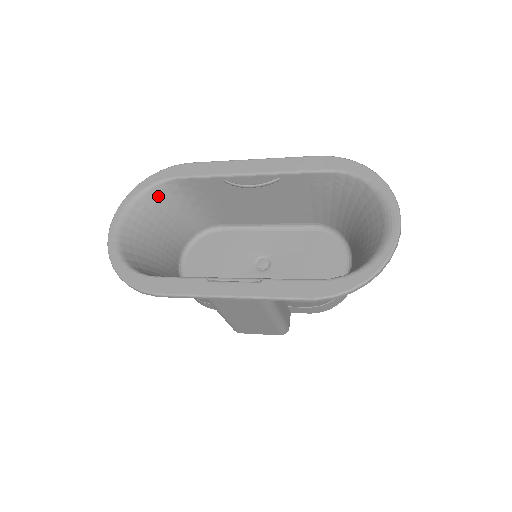
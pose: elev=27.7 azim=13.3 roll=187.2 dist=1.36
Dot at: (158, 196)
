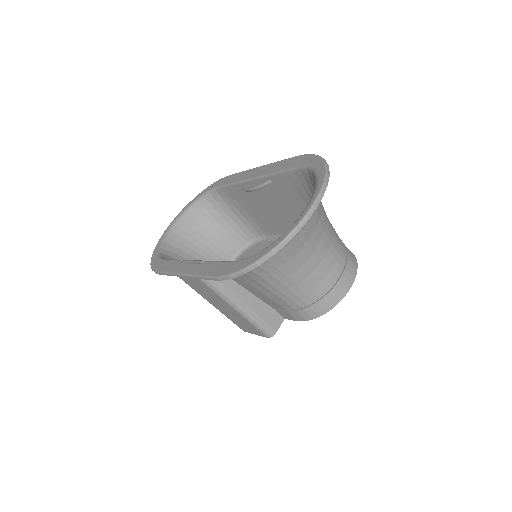
Dot at: (207, 204)
